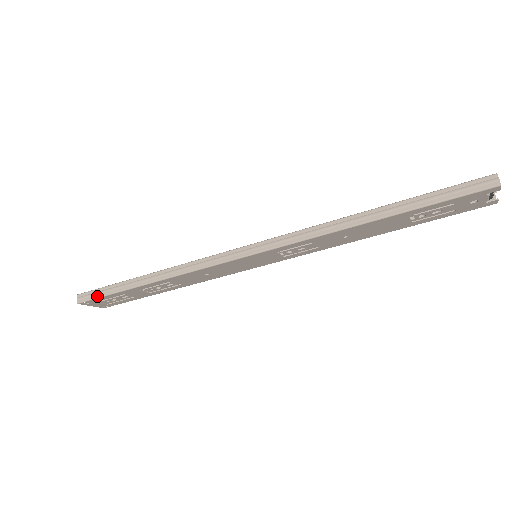
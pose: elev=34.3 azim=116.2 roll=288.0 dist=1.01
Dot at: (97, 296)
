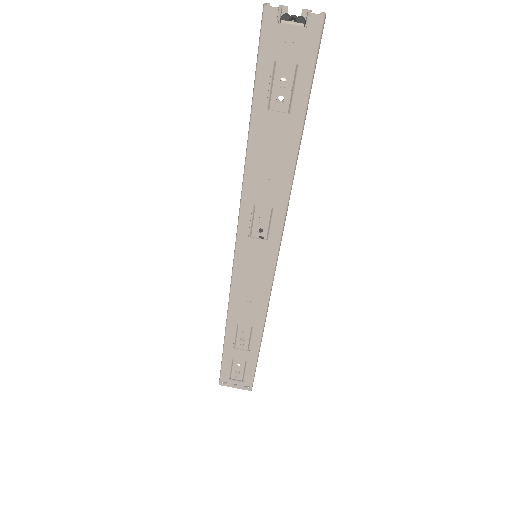
Dot at: occluded
